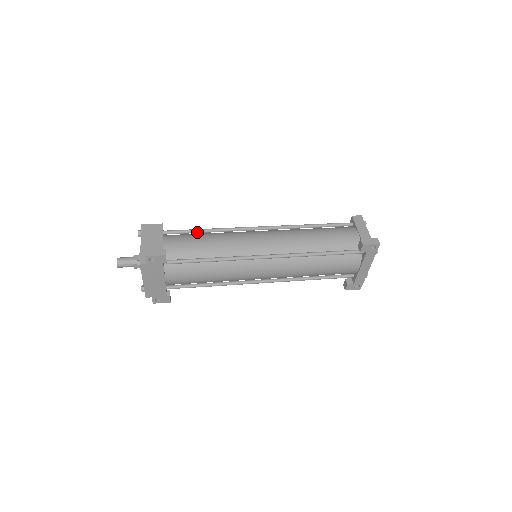
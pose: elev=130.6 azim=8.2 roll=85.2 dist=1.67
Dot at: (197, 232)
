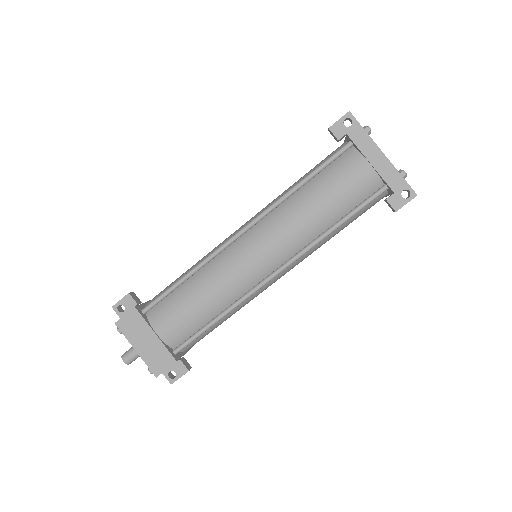
Dot at: occluded
